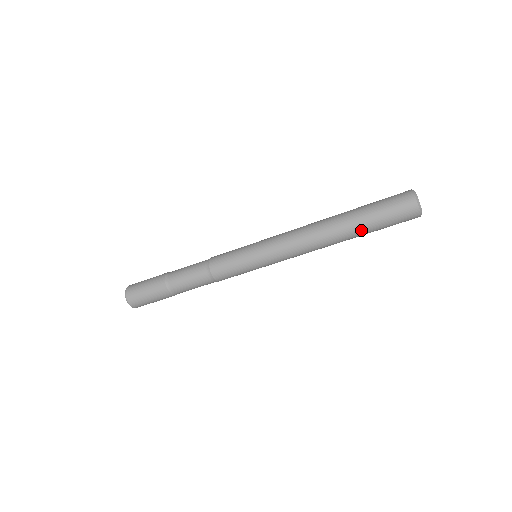
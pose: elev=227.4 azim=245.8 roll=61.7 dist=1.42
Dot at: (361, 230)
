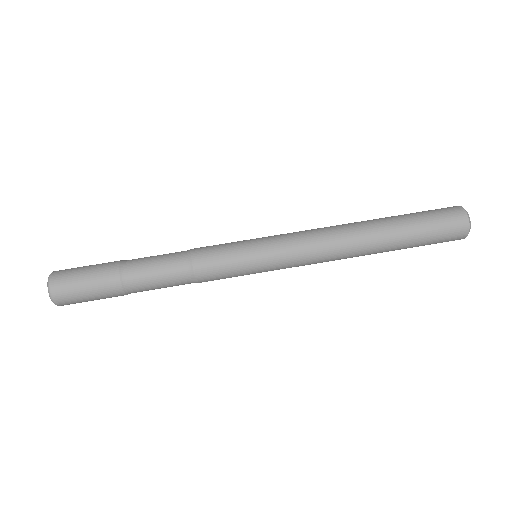
Dot at: (397, 225)
